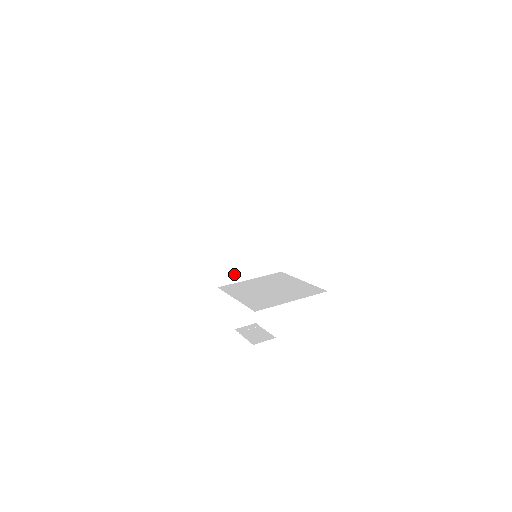
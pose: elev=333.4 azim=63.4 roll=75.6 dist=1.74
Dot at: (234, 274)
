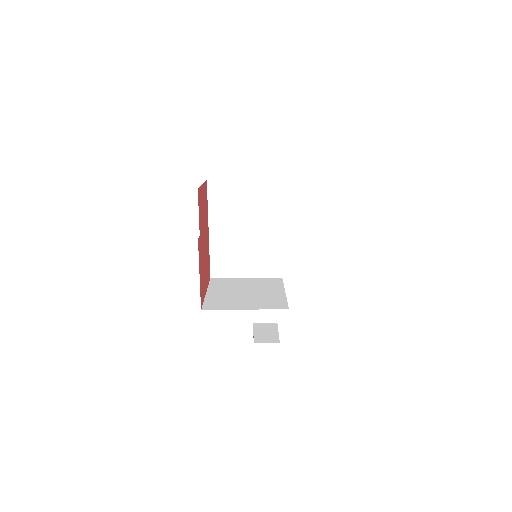
Dot at: (229, 269)
